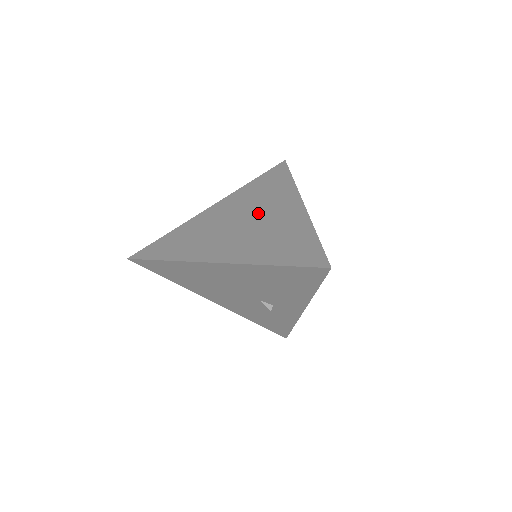
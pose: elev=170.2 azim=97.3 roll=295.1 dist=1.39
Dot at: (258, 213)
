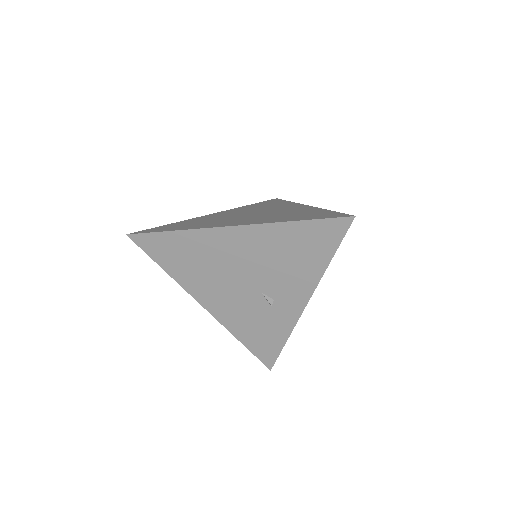
Dot at: (264, 211)
